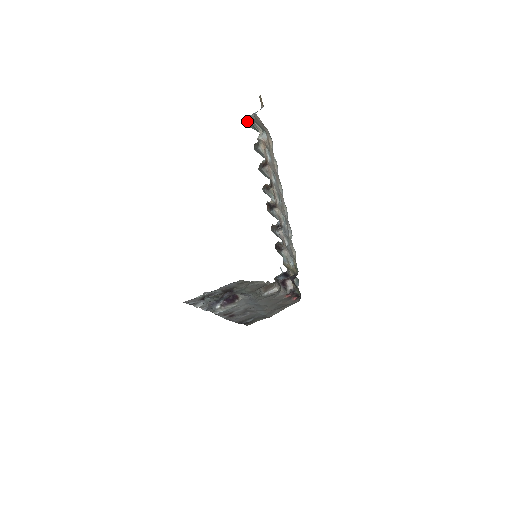
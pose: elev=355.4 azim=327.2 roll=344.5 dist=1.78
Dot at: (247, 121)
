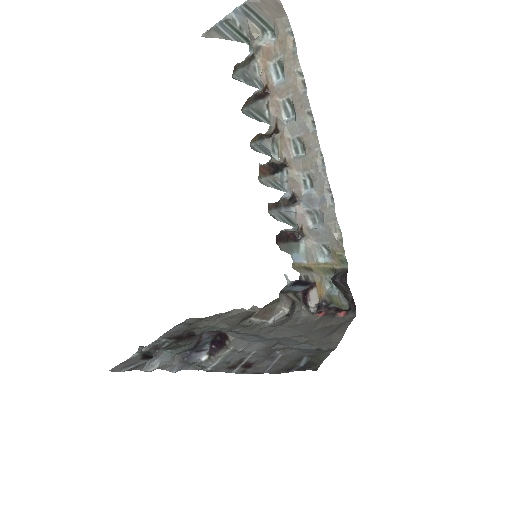
Dot at: (224, 23)
